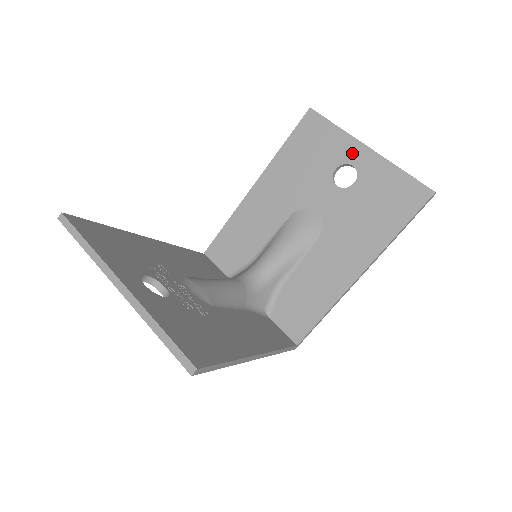
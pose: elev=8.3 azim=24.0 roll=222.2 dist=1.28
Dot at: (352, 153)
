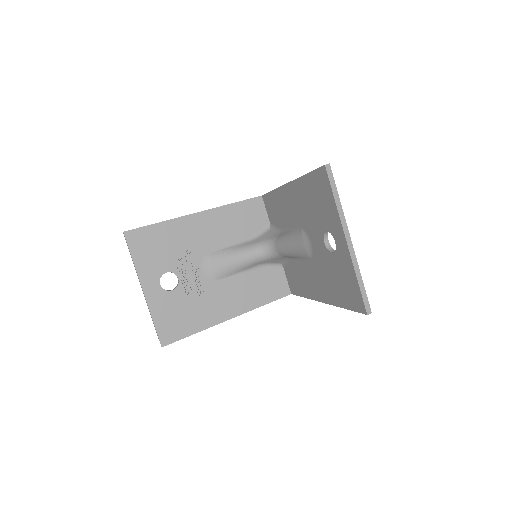
Dot at: (337, 233)
